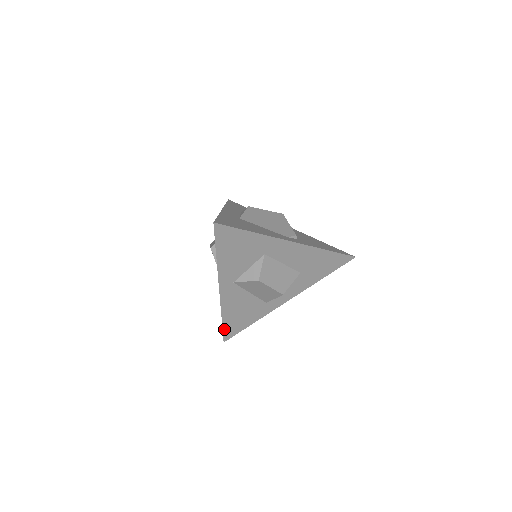
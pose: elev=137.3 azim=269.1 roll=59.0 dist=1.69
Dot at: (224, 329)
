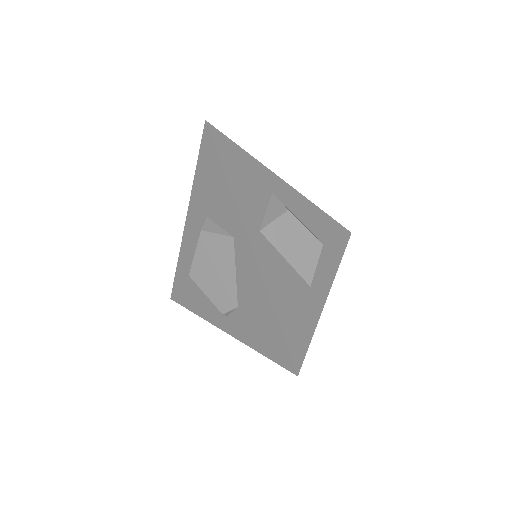
Dot at: (285, 338)
